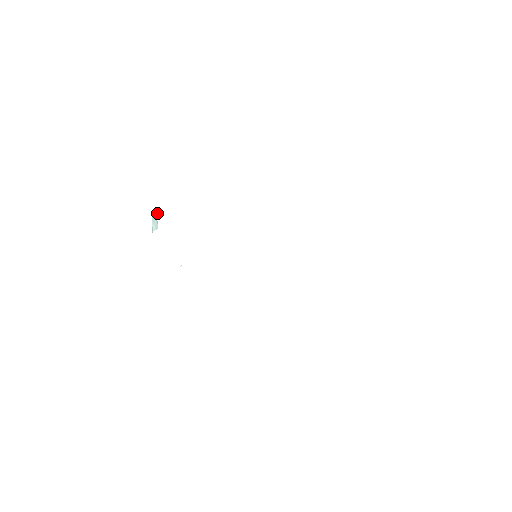
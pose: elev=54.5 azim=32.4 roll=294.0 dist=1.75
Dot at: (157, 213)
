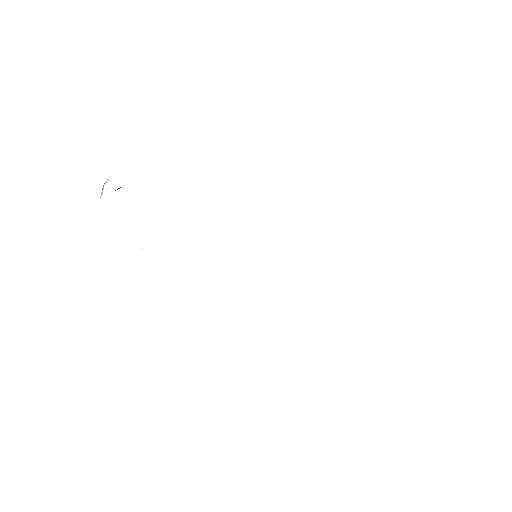
Dot at: occluded
